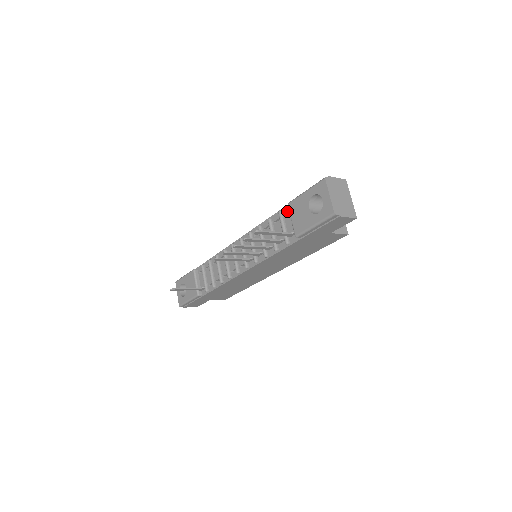
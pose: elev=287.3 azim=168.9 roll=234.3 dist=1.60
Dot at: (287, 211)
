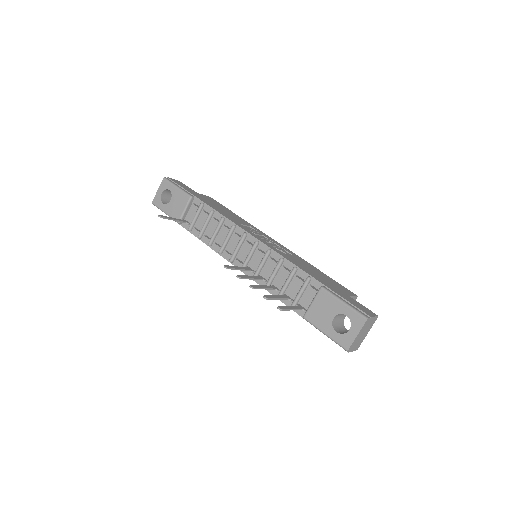
Dot at: (315, 285)
